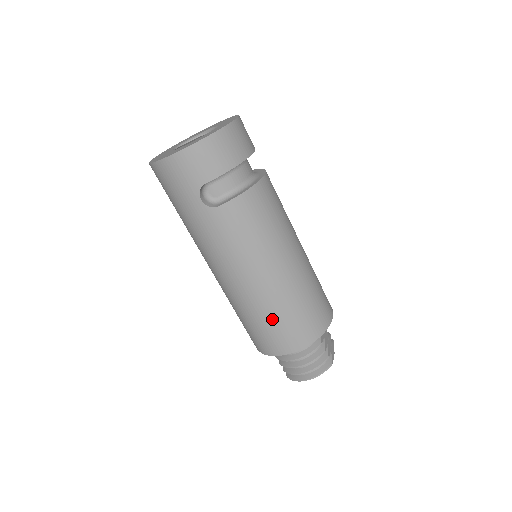
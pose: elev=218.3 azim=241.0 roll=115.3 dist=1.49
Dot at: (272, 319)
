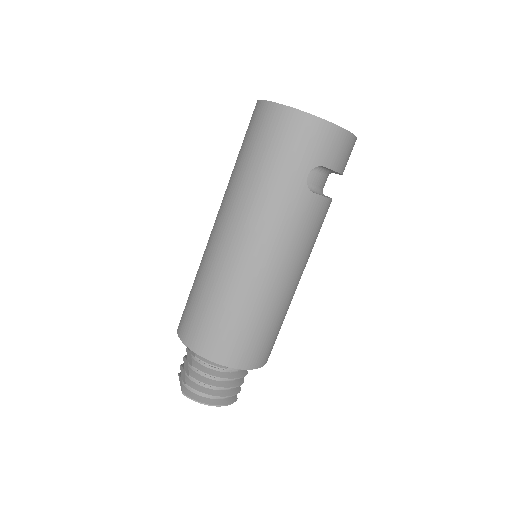
Dot at: (255, 325)
